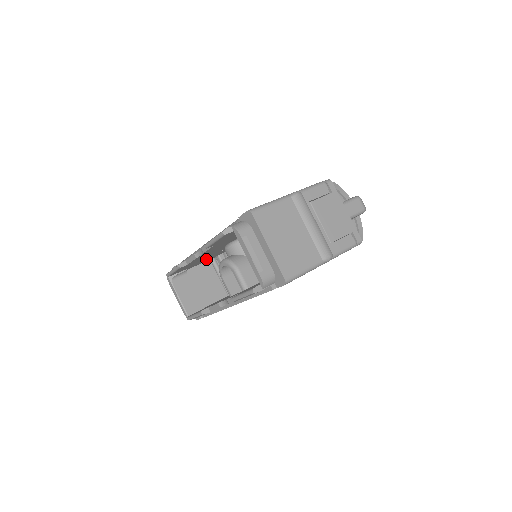
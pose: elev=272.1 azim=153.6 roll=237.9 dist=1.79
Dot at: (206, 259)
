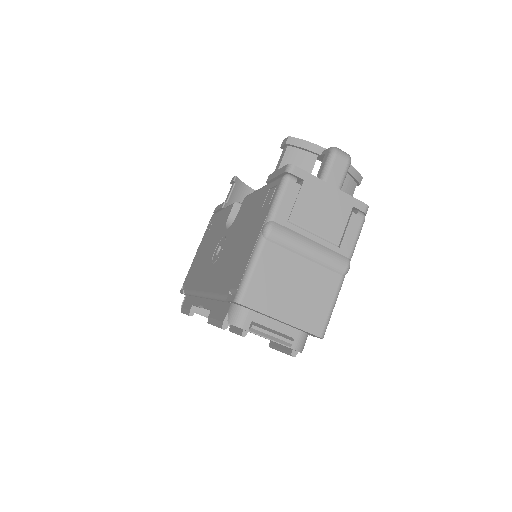
Dot at: occluded
